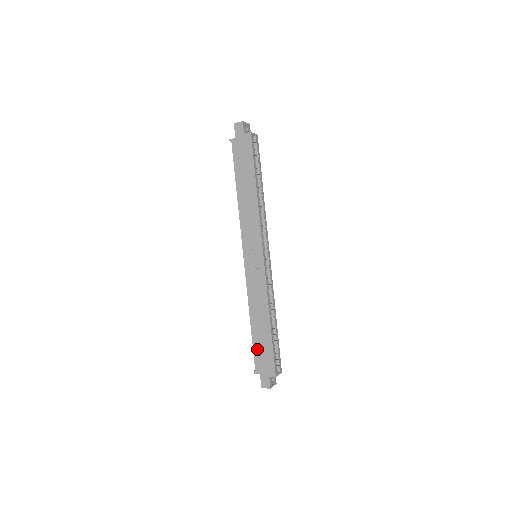
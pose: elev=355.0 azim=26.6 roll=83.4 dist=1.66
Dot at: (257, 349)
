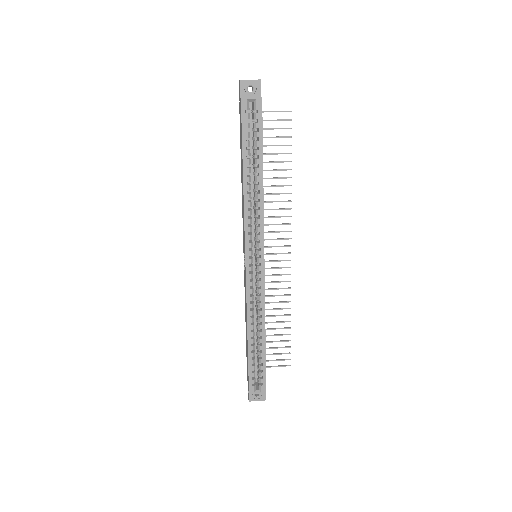
Dot at: occluded
